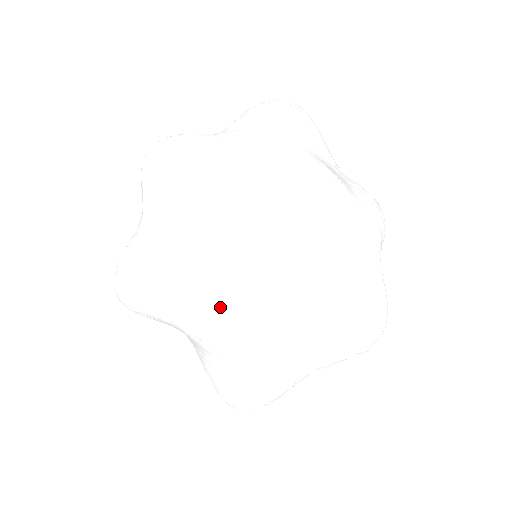
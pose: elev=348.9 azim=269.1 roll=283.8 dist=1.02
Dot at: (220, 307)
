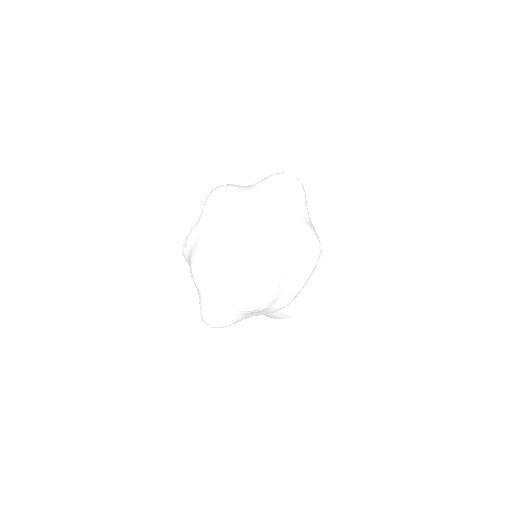
Dot at: (196, 258)
